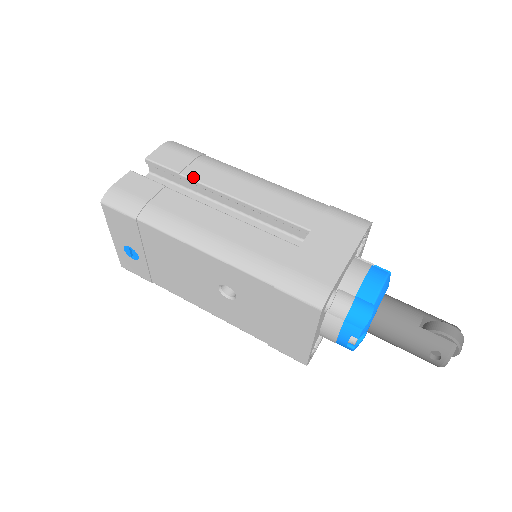
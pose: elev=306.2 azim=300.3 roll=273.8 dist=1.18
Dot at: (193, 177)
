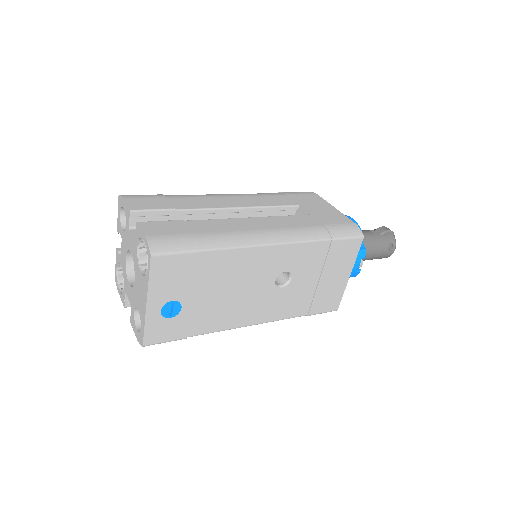
Dot at: (188, 208)
